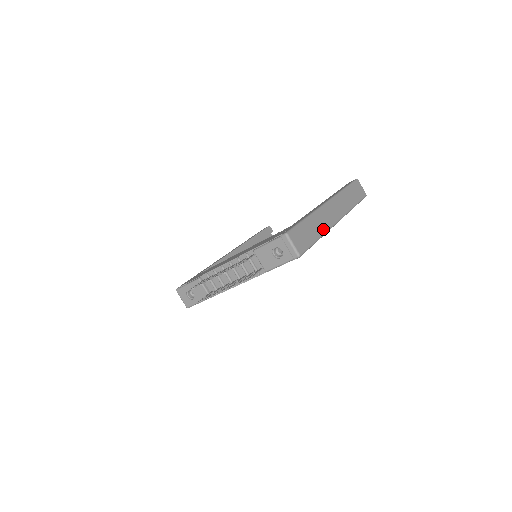
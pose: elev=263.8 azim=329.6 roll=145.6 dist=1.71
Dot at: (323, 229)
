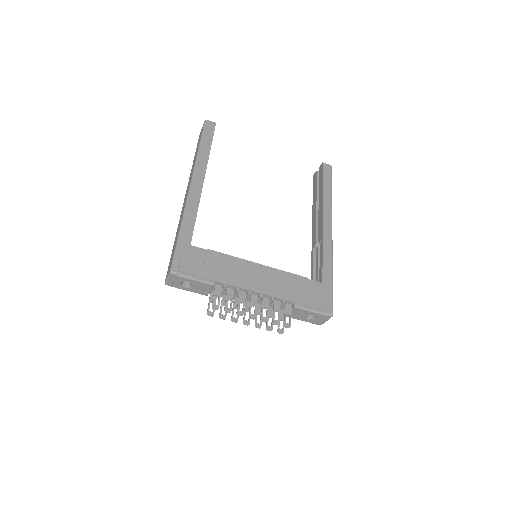
Dot at: occluded
